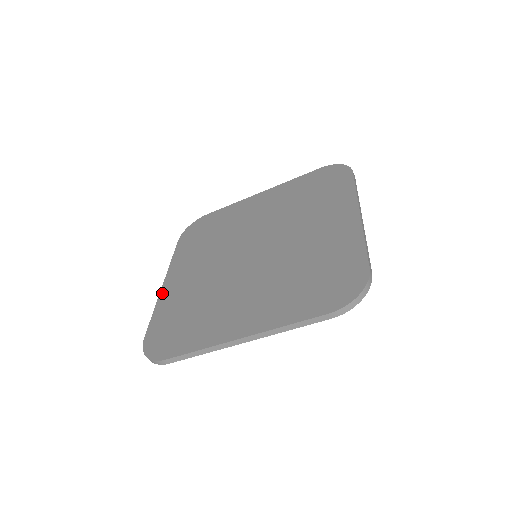
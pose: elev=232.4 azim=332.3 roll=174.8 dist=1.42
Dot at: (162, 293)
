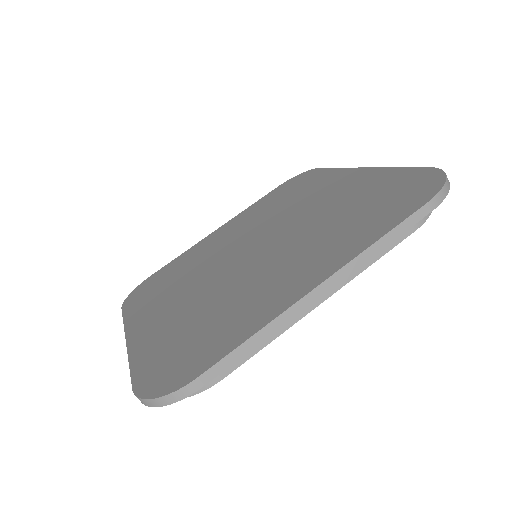
Dot at: (131, 344)
